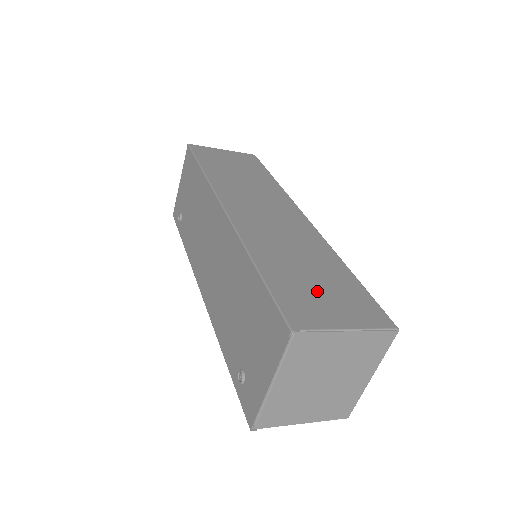
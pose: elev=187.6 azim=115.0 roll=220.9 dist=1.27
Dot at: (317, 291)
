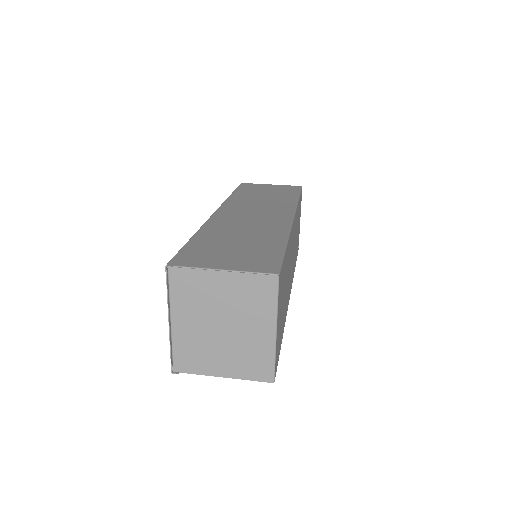
Dot at: (227, 250)
